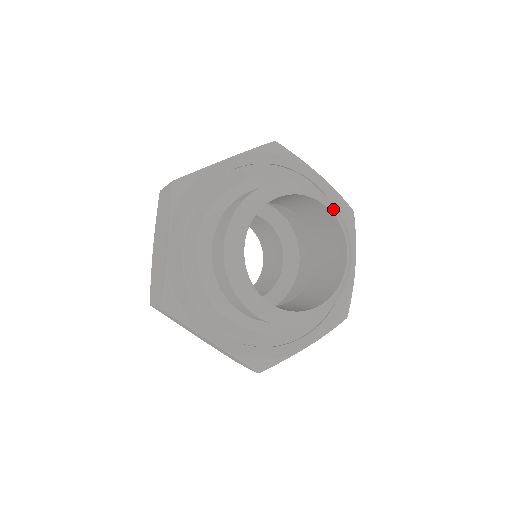
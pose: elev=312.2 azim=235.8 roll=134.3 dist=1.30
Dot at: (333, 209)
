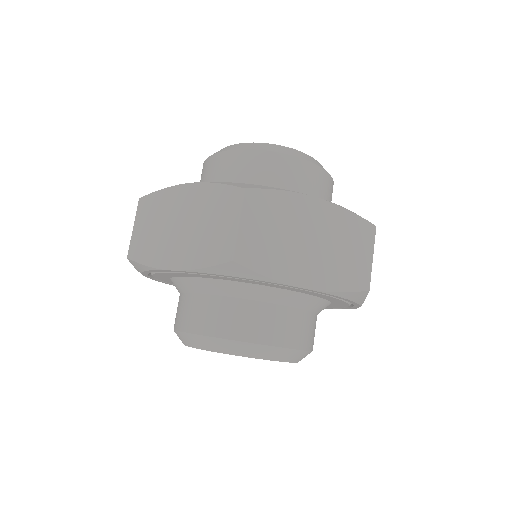
Dot at: occluded
